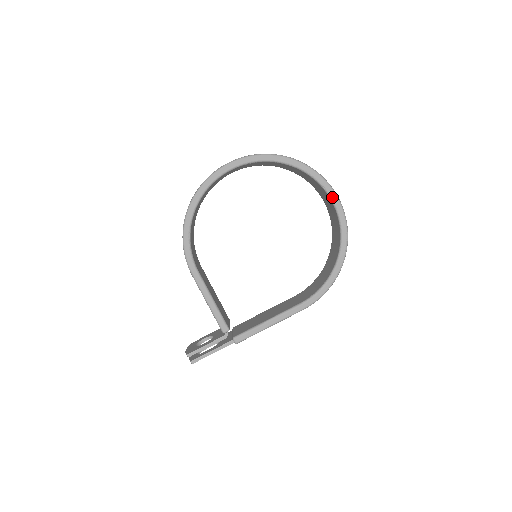
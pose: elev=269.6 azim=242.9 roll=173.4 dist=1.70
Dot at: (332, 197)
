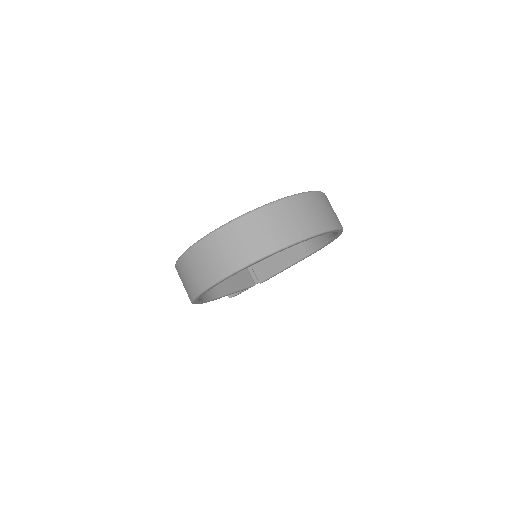
Dot at: occluded
